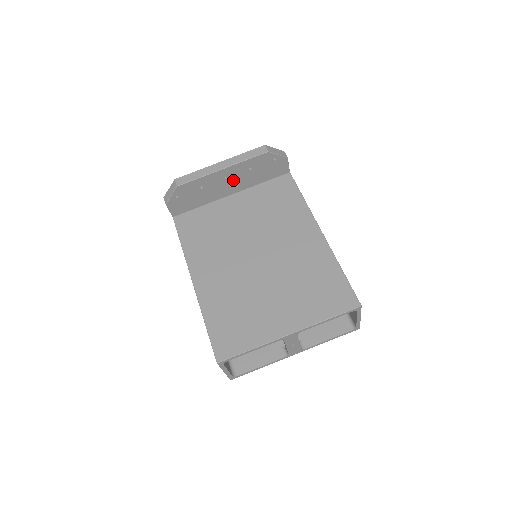
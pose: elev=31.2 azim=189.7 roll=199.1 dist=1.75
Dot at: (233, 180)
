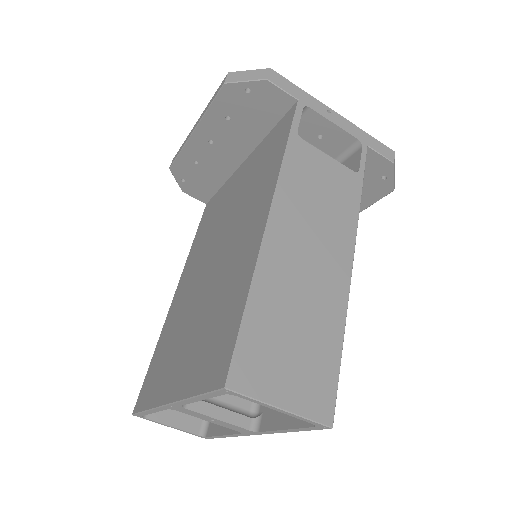
Dot at: (224, 141)
